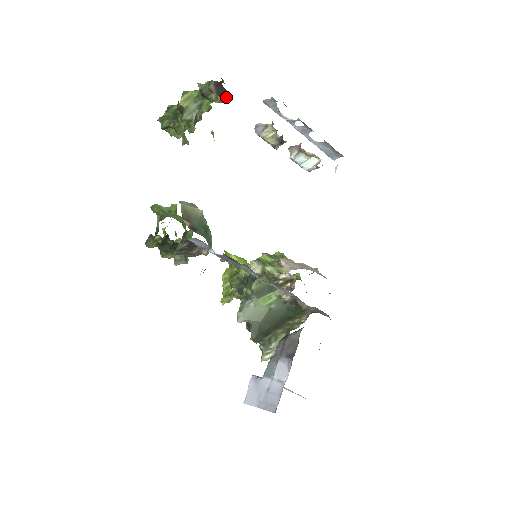
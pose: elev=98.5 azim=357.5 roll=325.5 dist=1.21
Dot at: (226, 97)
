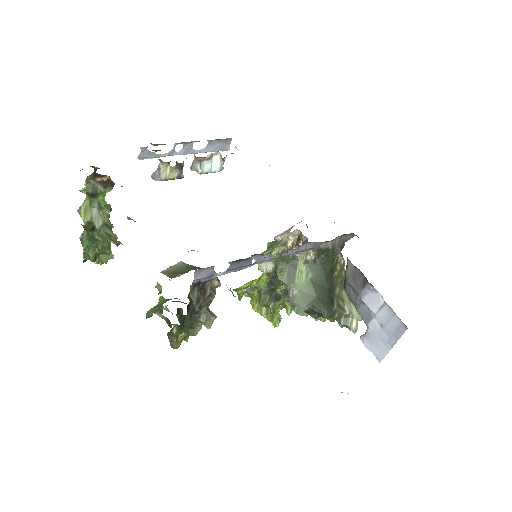
Dot at: (110, 181)
